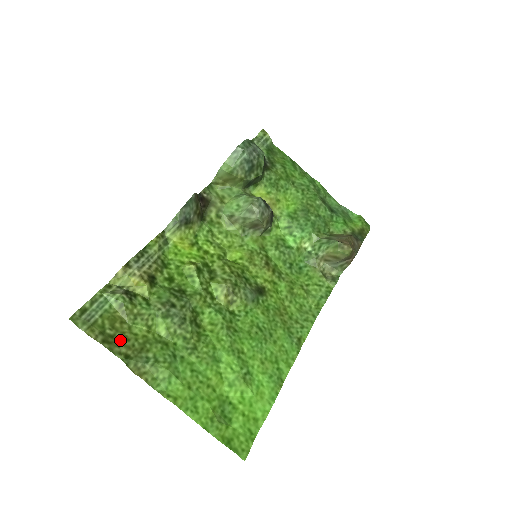
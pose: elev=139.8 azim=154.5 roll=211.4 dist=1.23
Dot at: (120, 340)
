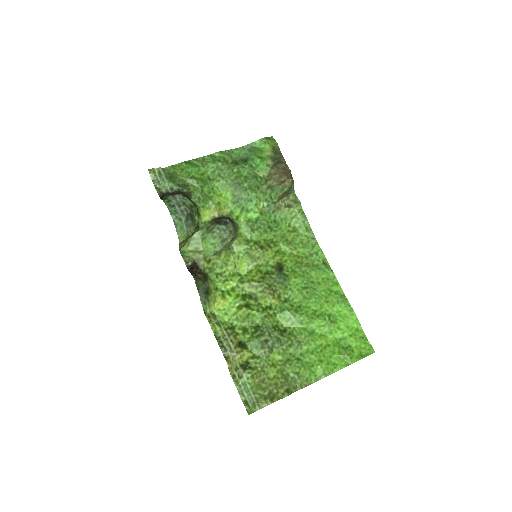
Dot at: (274, 389)
